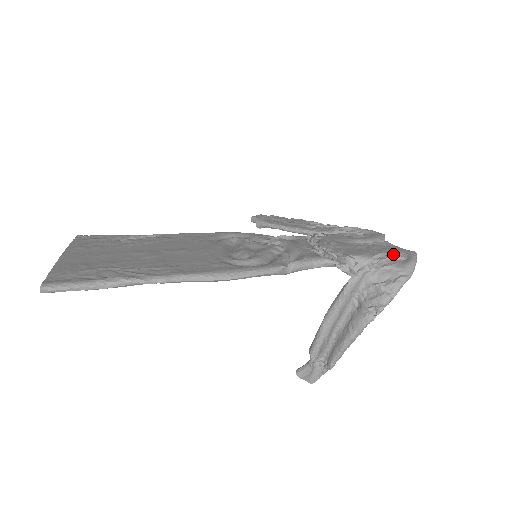
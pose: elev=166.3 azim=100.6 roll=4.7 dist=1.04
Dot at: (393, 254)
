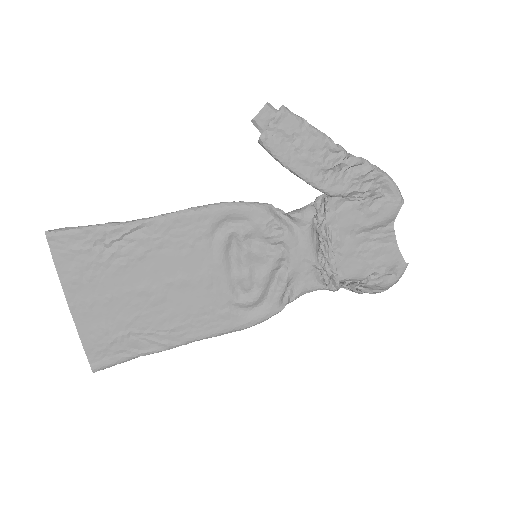
Dot at: (384, 275)
